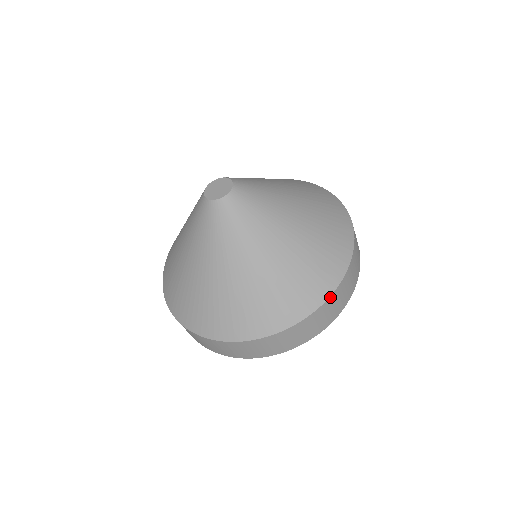
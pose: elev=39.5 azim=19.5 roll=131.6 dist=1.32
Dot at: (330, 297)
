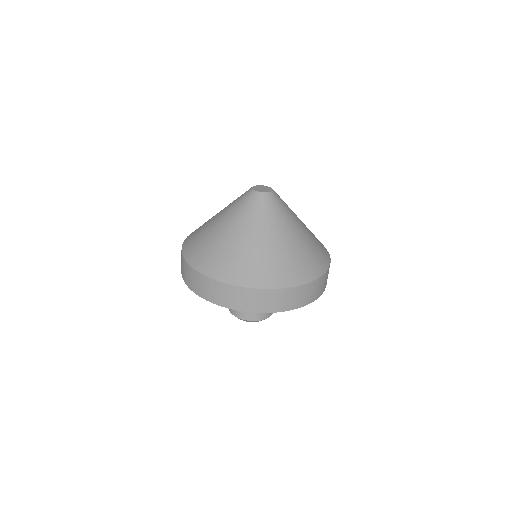
Dot at: (322, 276)
